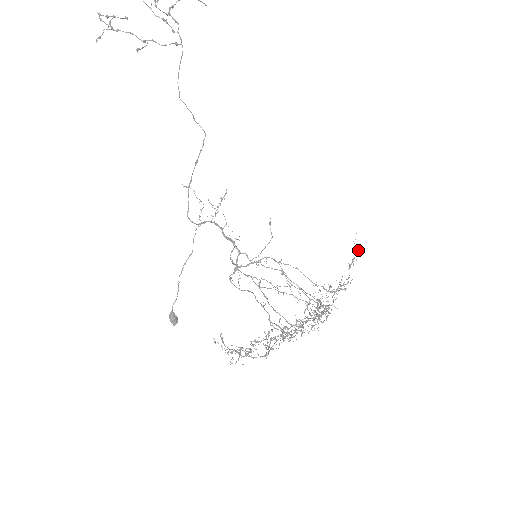
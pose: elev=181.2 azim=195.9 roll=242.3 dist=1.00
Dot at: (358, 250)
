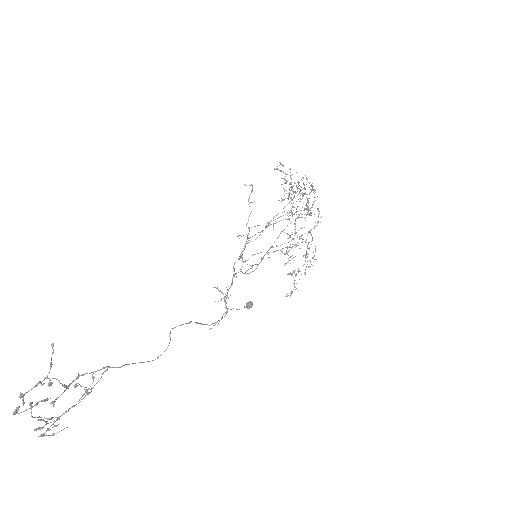
Dot at: occluded
